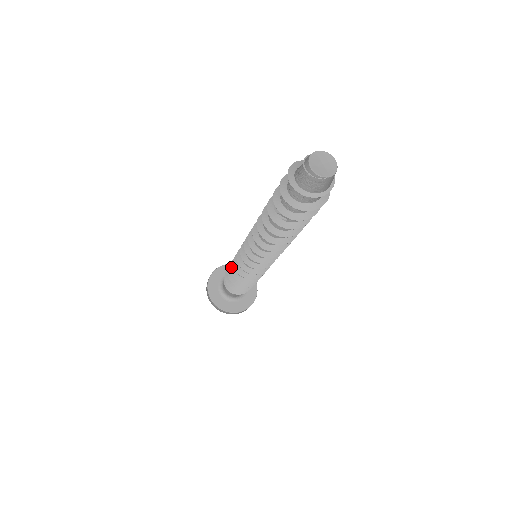
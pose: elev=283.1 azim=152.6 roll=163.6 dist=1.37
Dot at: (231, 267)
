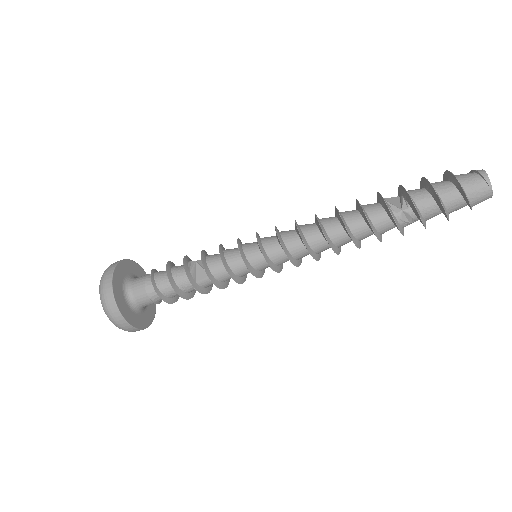
Dot at: (202, 251)
